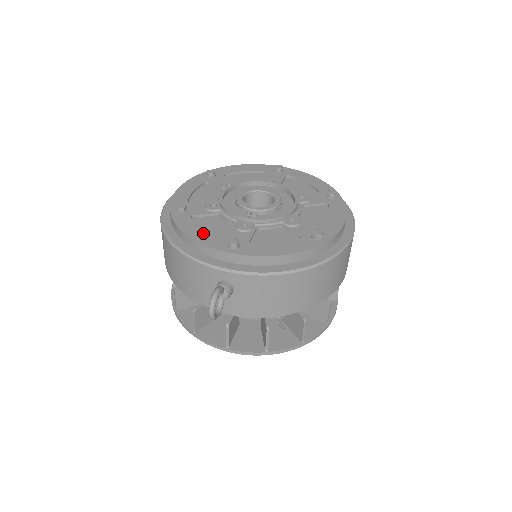
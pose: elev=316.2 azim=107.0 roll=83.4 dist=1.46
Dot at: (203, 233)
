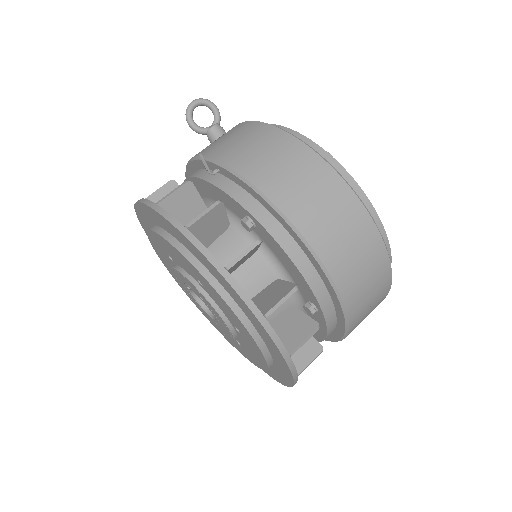
Dot at: occluded
